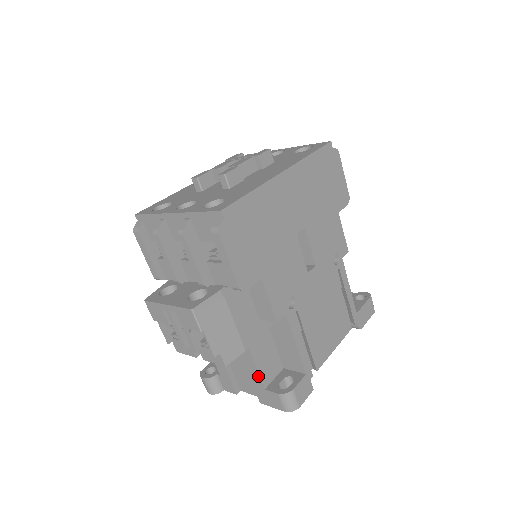
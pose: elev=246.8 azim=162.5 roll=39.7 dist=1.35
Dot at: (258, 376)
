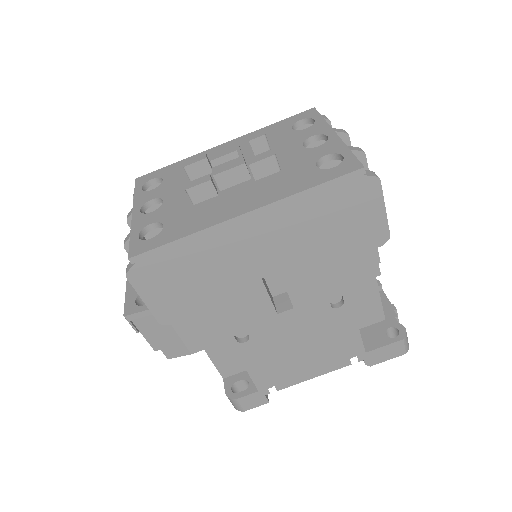
Dot at: (217, 368)
